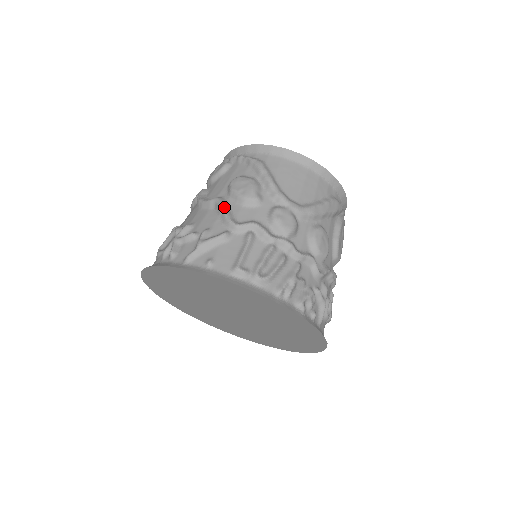
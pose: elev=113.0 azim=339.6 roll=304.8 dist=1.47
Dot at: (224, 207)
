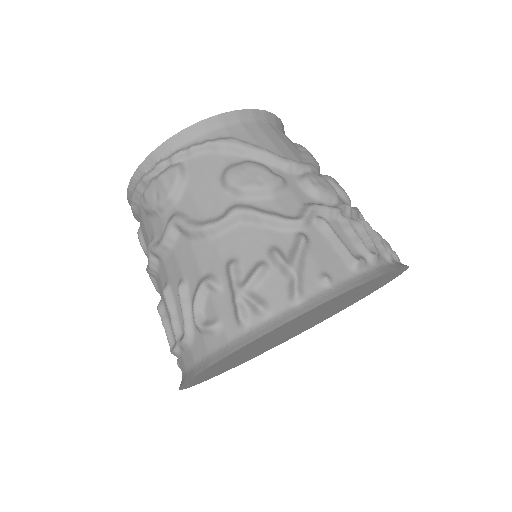
Dot at: (261, 211)
